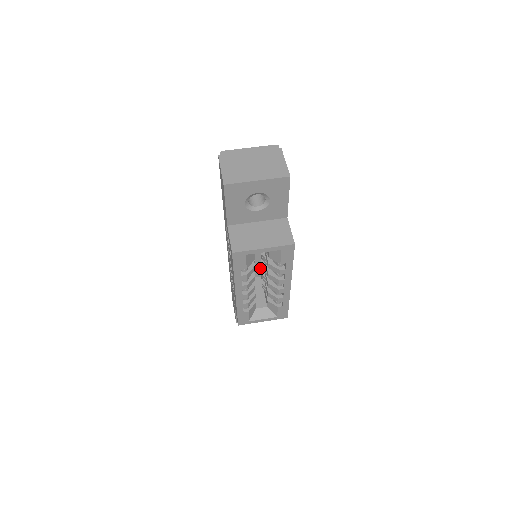
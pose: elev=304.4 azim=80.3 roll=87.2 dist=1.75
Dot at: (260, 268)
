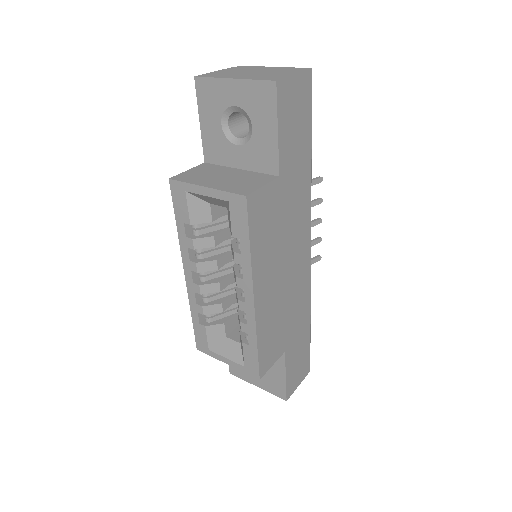
Dot at: occluded
